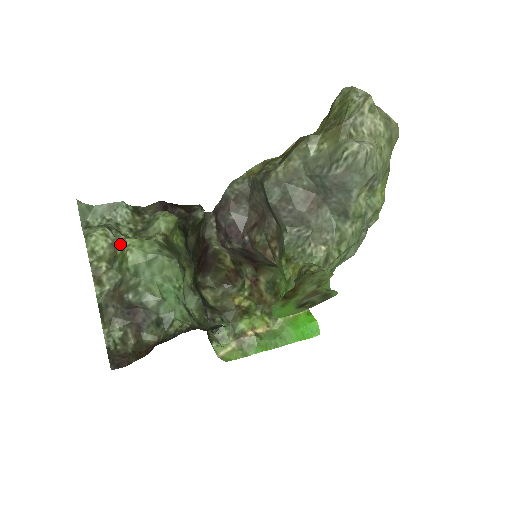
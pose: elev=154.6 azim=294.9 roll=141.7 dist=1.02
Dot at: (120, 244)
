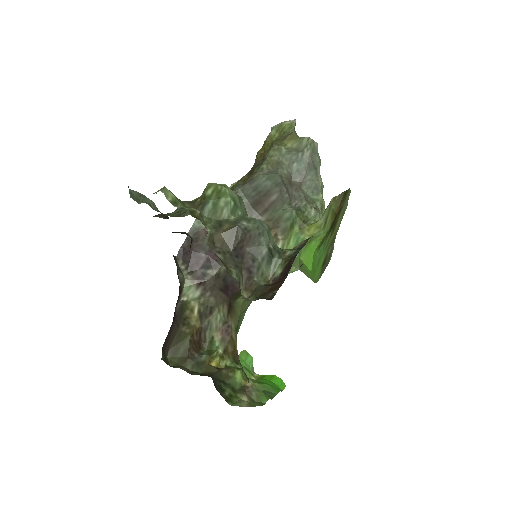
Dot at: (208, 186)
